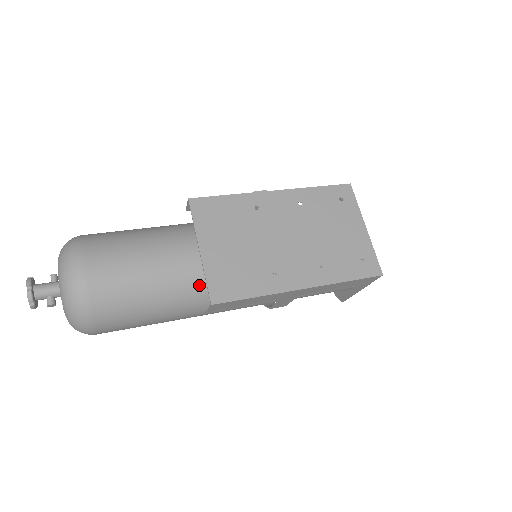
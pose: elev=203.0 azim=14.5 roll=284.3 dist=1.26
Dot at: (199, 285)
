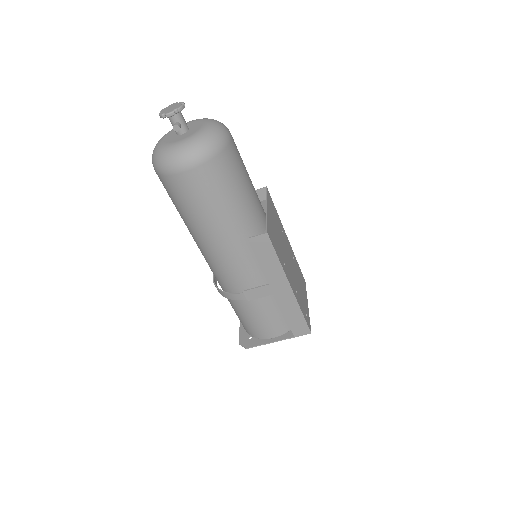
Dot at: (253, 222)
